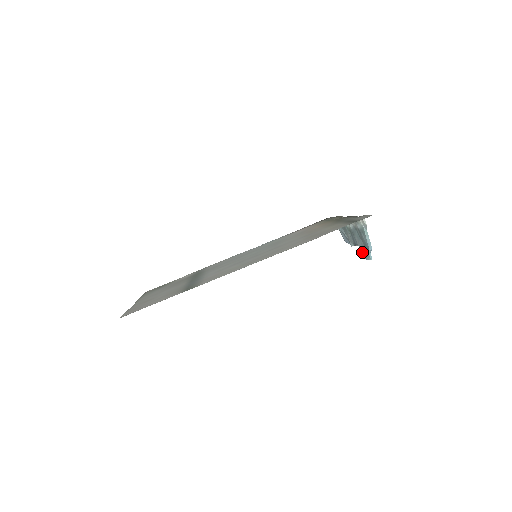
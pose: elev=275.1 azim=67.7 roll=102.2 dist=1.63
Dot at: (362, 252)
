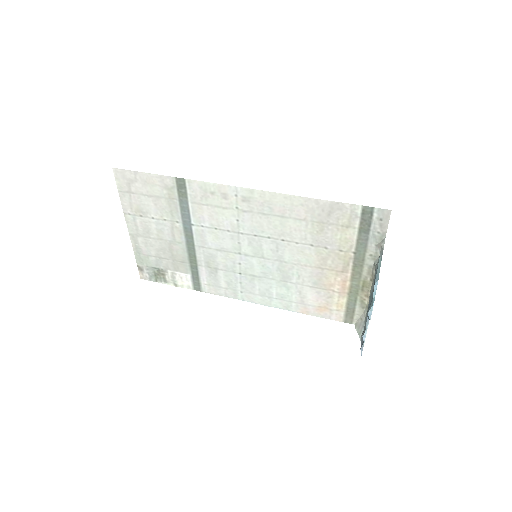
Dot at: (368, 309)
